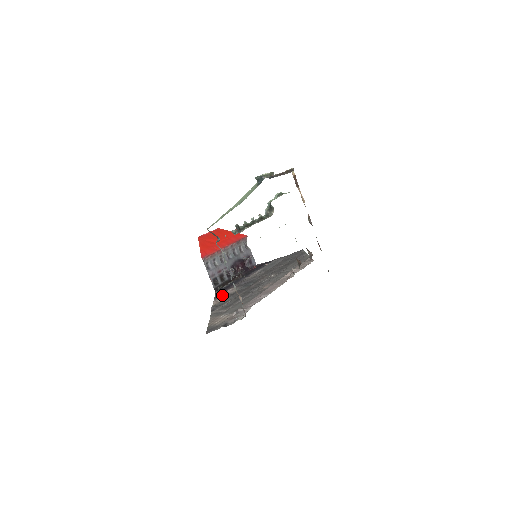
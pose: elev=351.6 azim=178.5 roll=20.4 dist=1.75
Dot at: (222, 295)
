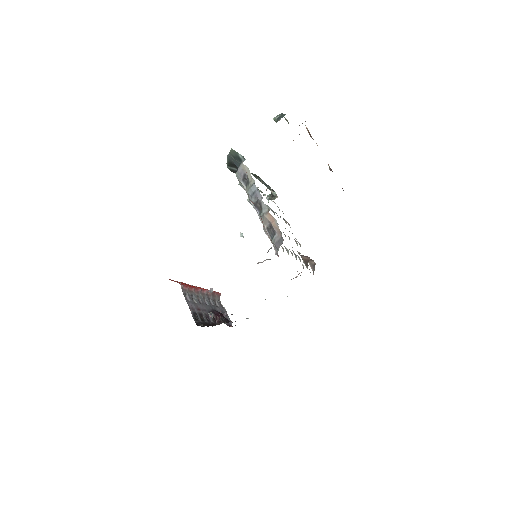
Dot at: occluded
